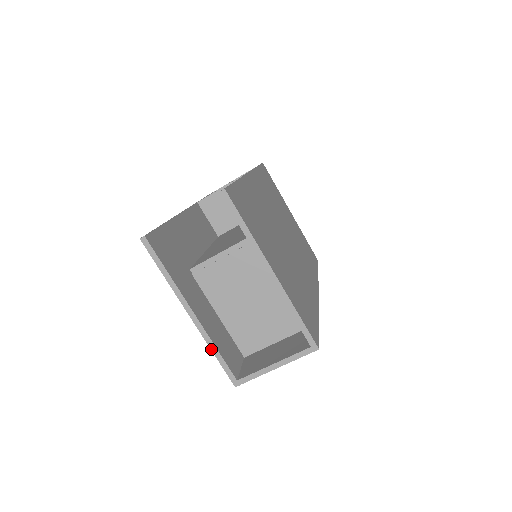
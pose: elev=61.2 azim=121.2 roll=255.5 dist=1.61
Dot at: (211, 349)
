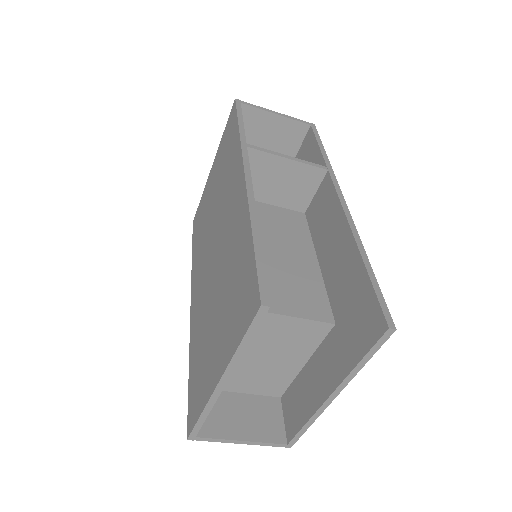
Dot at: (203, 412)
